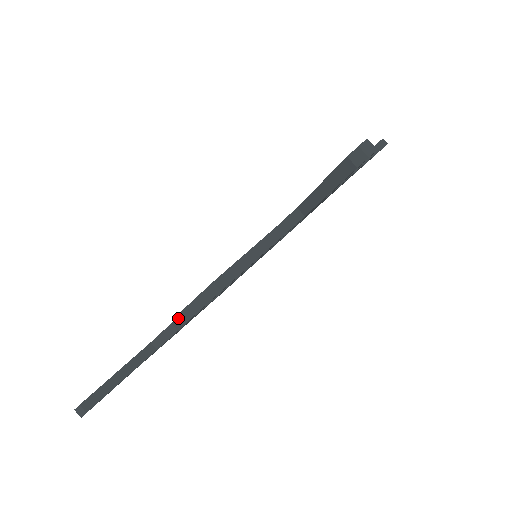
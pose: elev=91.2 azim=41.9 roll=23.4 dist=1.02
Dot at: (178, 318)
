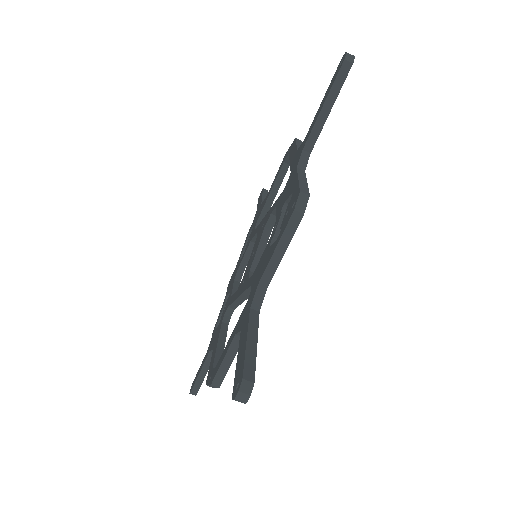
Dot at: occluded
